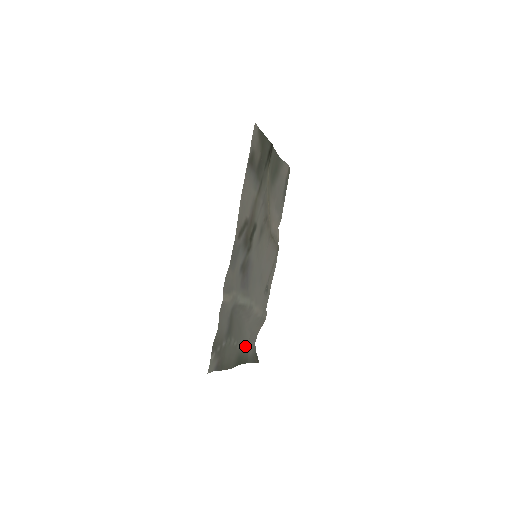
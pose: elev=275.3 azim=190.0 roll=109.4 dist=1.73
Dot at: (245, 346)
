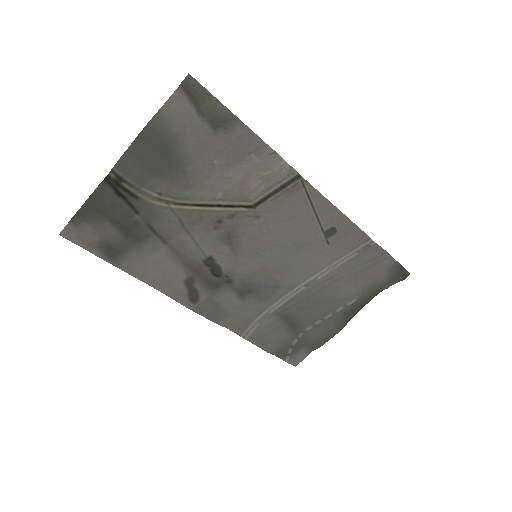
Dot at: (348, 301)
